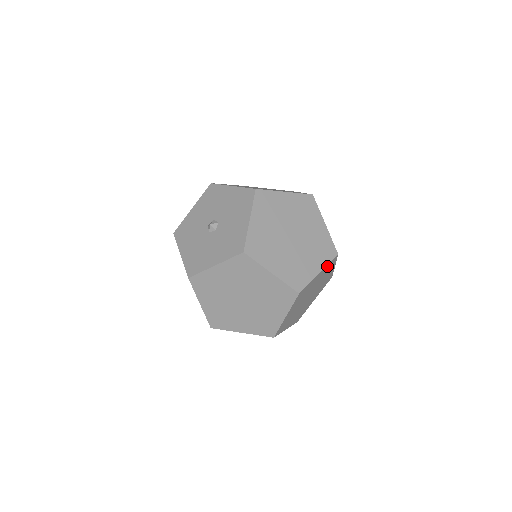
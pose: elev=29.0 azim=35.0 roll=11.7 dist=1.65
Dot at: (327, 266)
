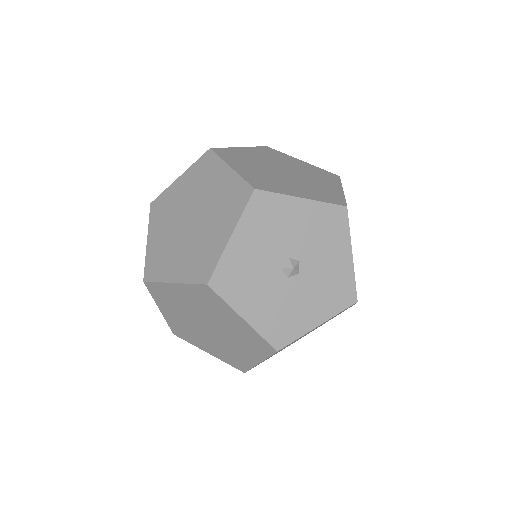
Dot at: occluded
